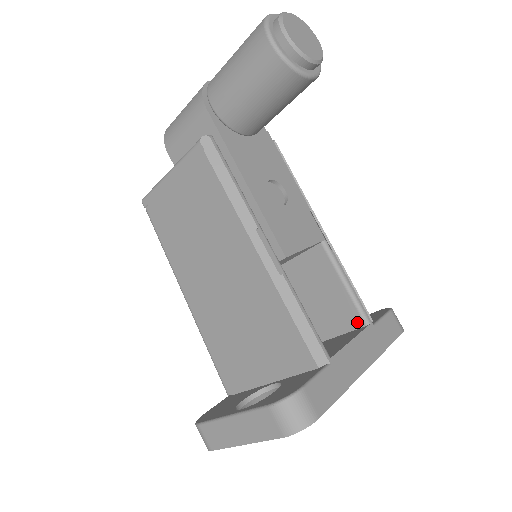
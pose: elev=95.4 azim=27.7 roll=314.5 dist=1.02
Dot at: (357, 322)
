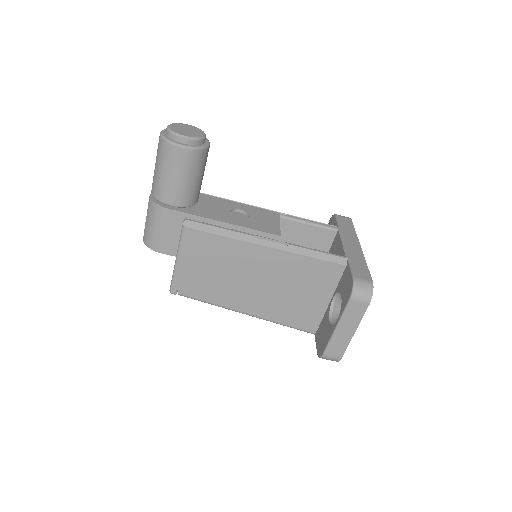
Dot at: (331, 235)
